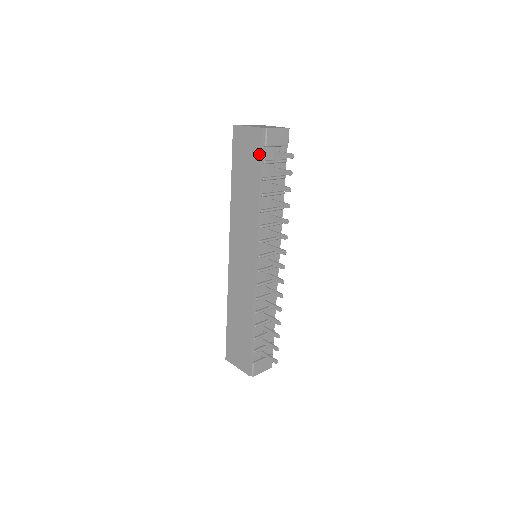
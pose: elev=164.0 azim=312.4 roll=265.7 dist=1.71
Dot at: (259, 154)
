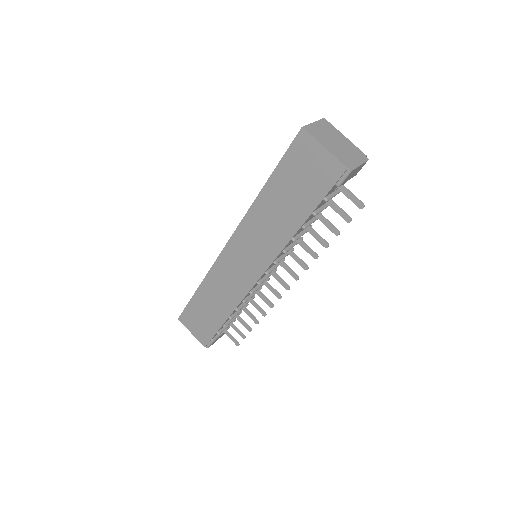
Dot at: (325, 190)
